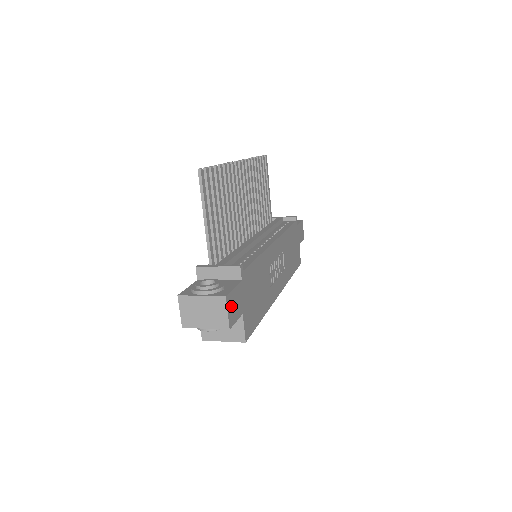
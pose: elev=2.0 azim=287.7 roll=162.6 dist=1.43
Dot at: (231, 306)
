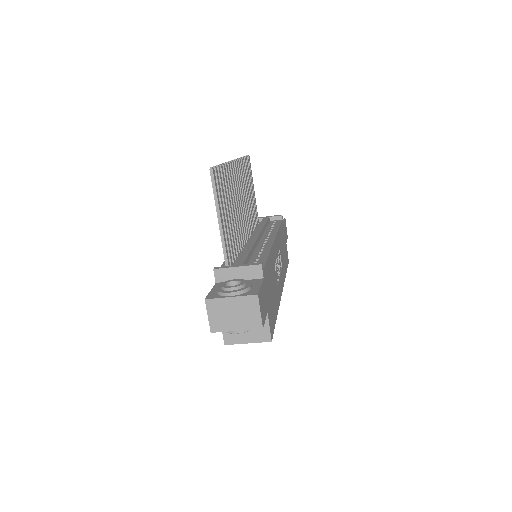
Dot at: (261, 305)
